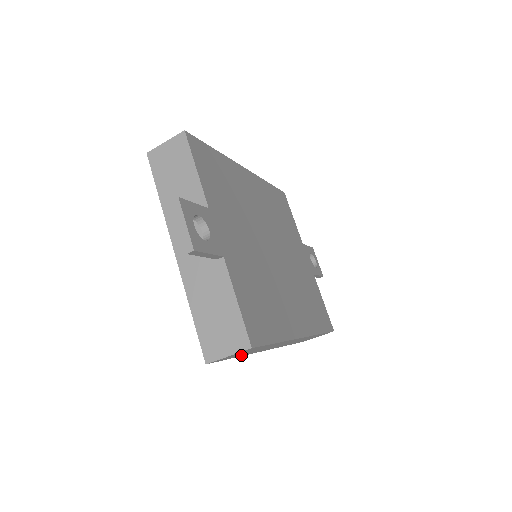
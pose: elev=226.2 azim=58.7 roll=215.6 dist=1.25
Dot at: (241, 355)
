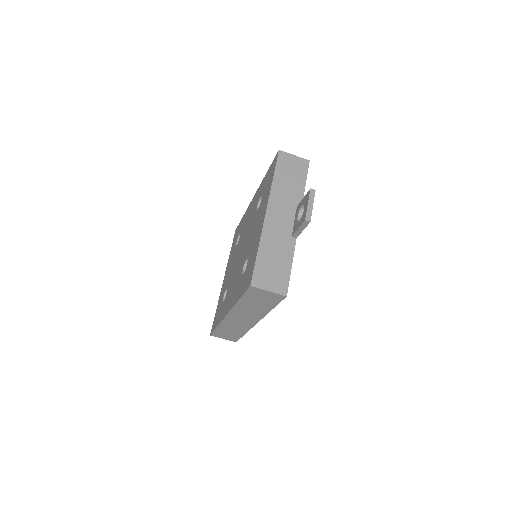
Dot at: (244, 301)
